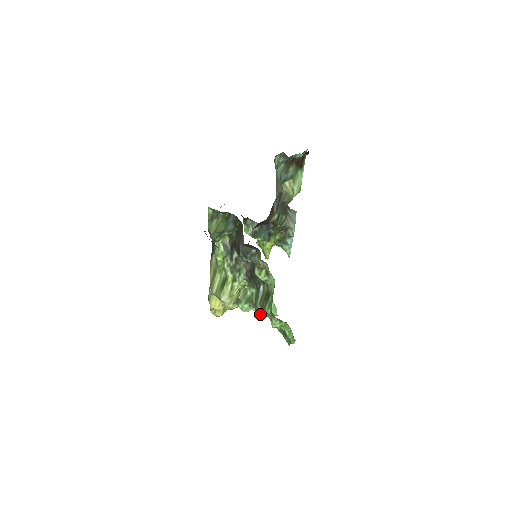
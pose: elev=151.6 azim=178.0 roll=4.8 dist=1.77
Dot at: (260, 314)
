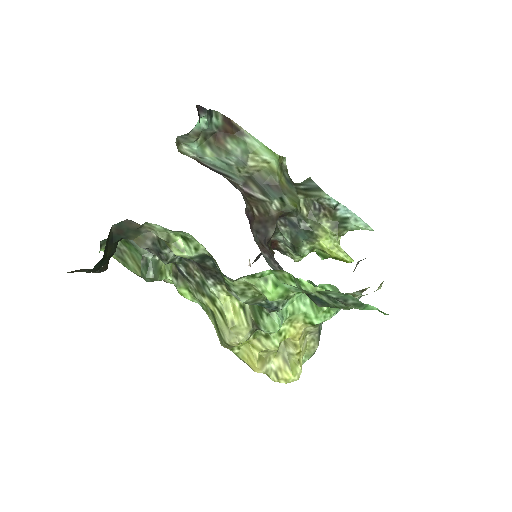
Dot at: (276, 308)
